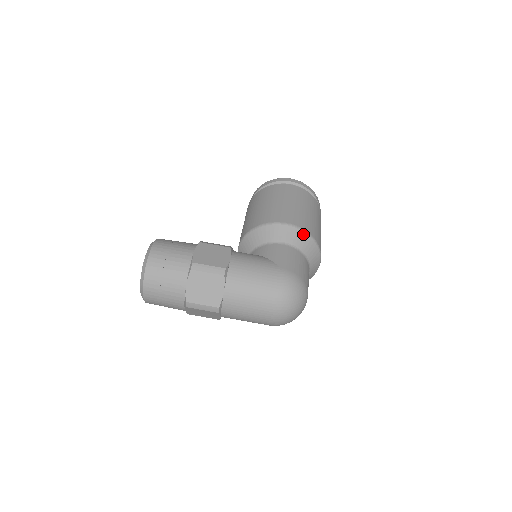
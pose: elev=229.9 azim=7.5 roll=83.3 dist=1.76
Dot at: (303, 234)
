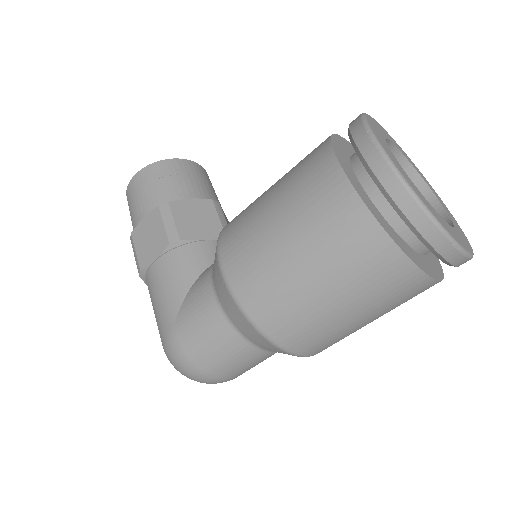
Dot at: (238, 310)
